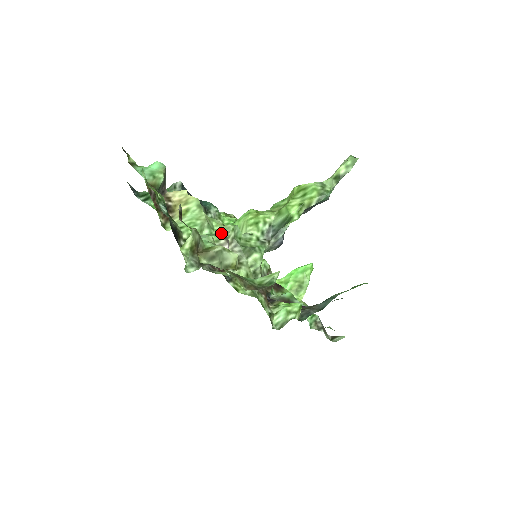
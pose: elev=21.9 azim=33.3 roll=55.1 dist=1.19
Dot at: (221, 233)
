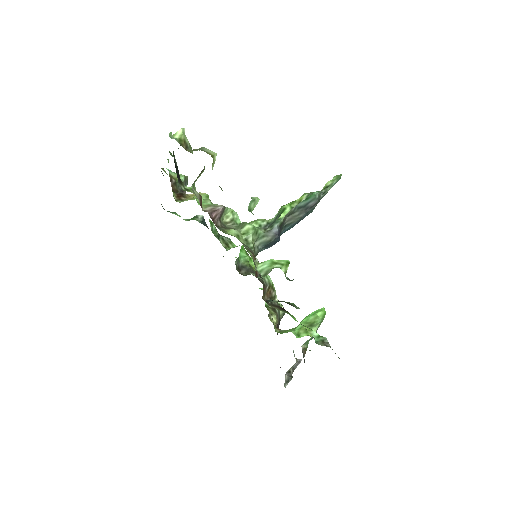
Dot at: occluded
